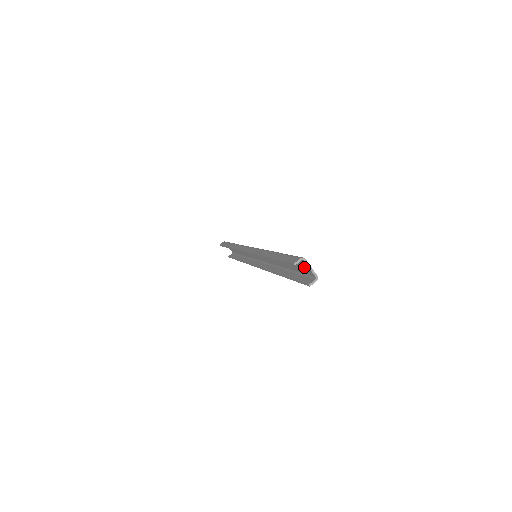
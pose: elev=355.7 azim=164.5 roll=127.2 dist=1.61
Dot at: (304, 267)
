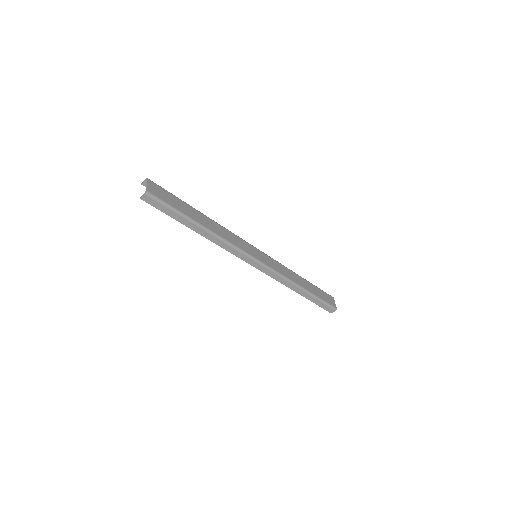
Dot at: (156, 191)
